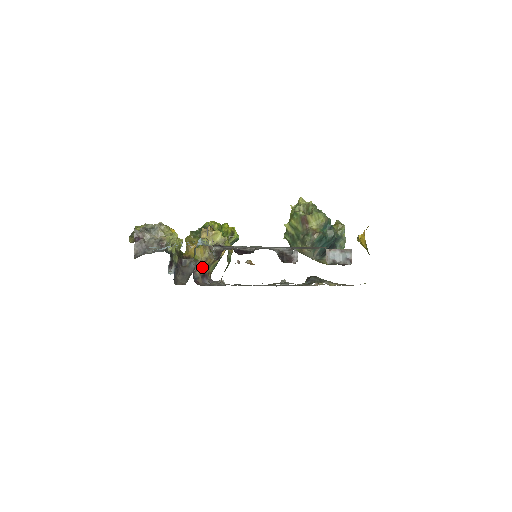
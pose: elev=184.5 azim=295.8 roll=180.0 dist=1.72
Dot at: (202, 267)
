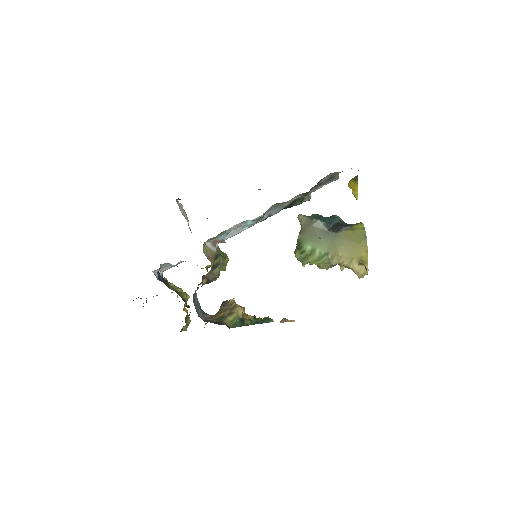
Dot at: (215, 318)
